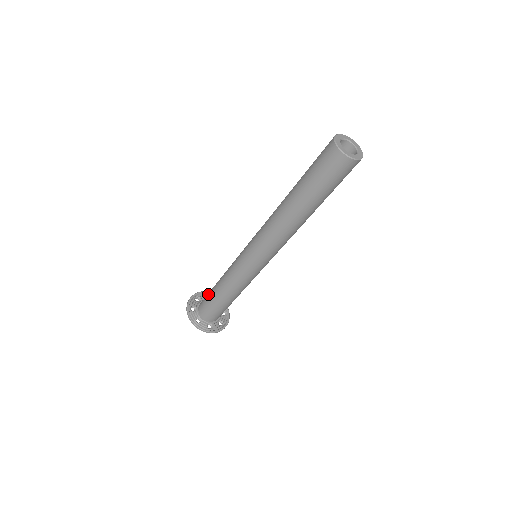
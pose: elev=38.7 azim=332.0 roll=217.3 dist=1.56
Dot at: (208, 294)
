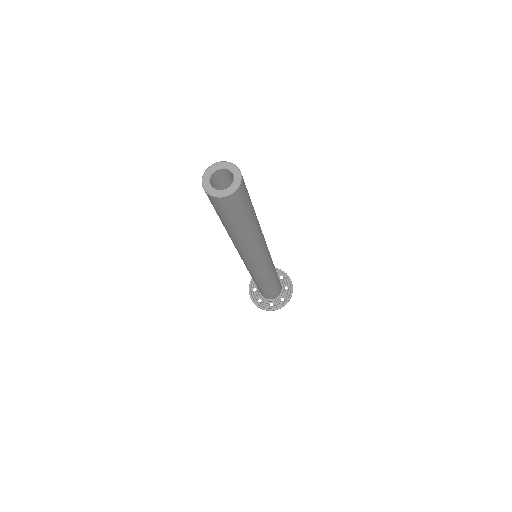
Dot at: occluded
